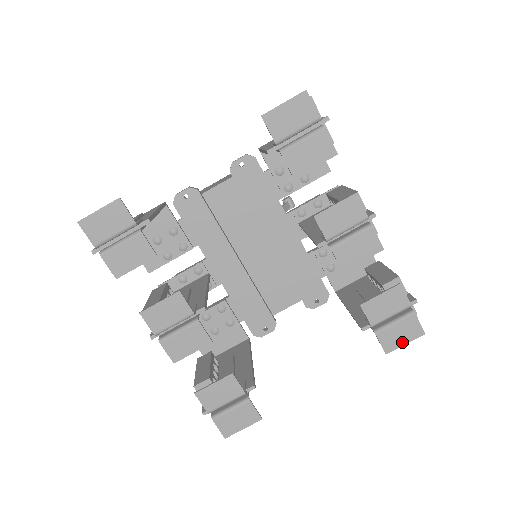
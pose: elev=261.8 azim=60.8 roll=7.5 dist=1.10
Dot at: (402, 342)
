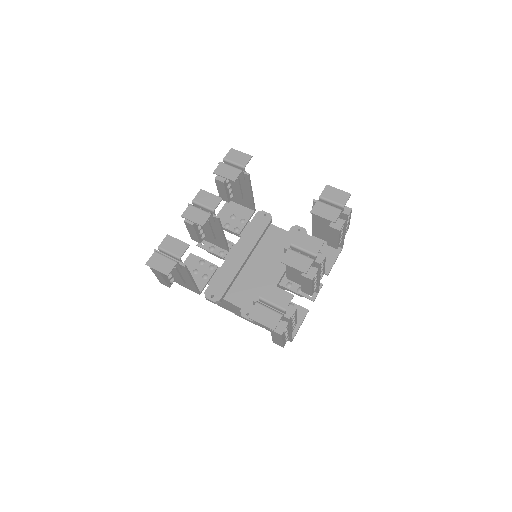
Dot at: (260, 321)
